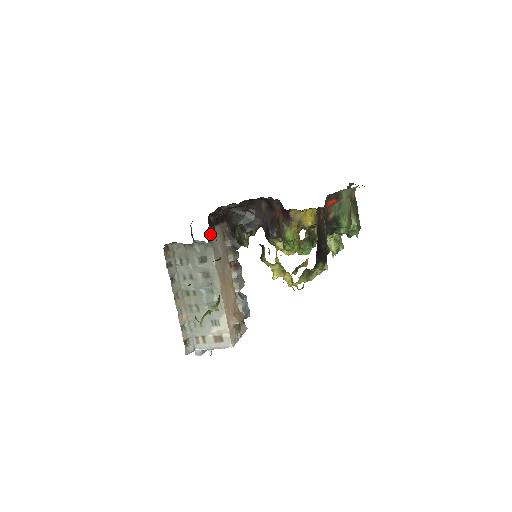
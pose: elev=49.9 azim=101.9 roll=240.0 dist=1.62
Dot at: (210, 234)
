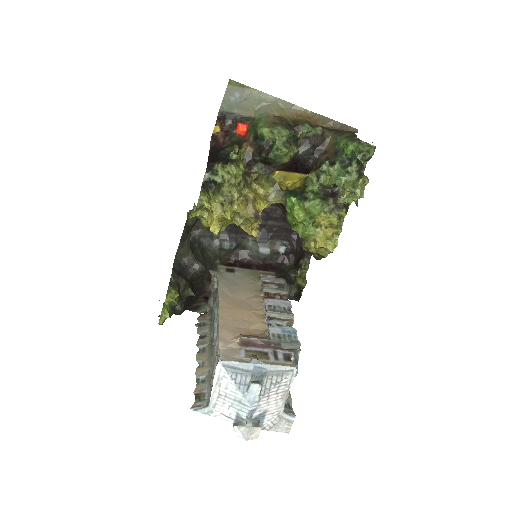
Dot at: (221, 269)
